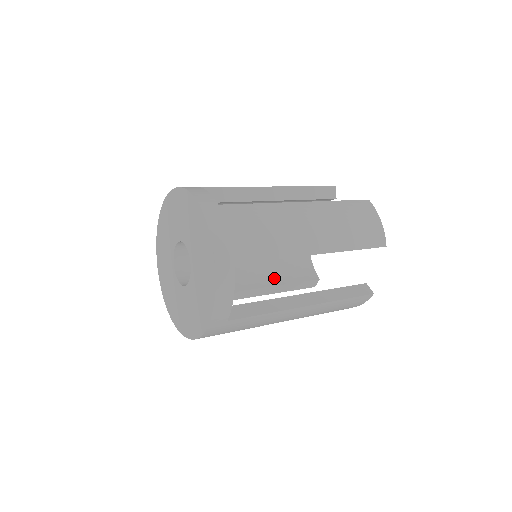
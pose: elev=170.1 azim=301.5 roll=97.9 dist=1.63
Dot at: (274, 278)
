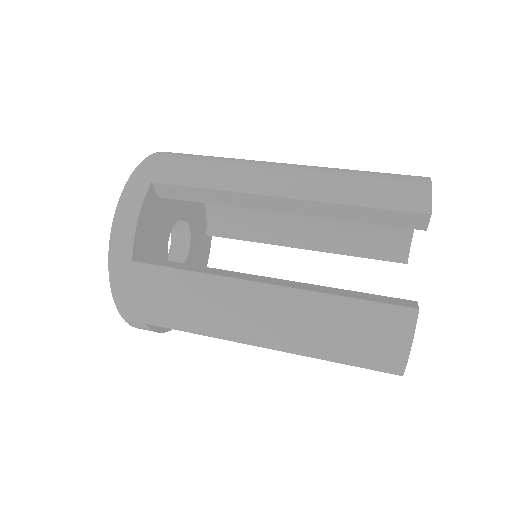
Dot at: occluded
